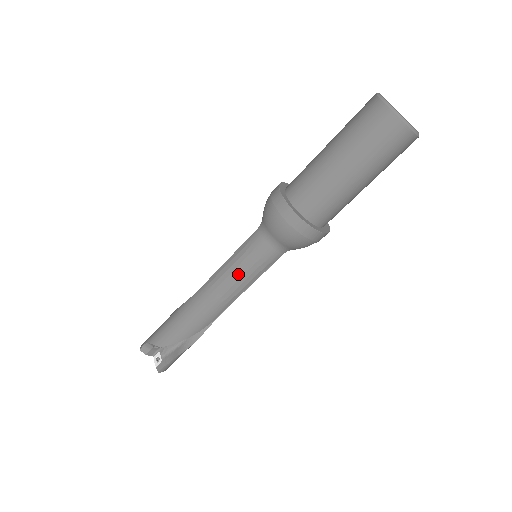
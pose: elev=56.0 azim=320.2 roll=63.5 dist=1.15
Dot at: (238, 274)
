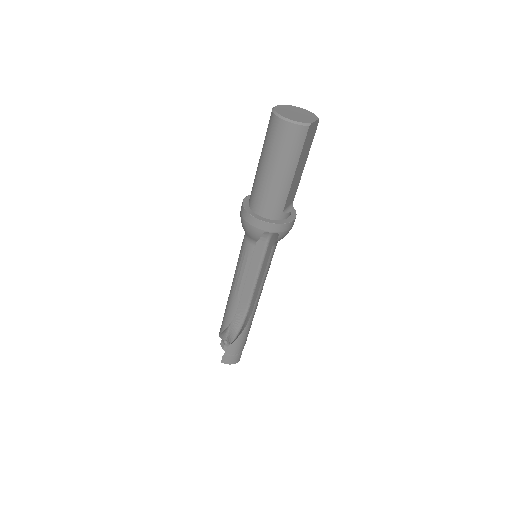
Dot at: (237, 266)
